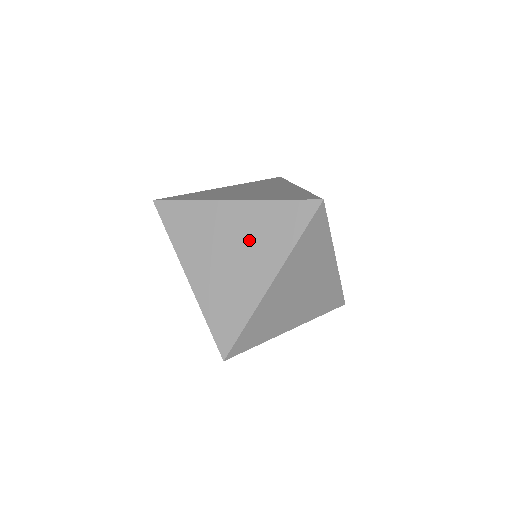
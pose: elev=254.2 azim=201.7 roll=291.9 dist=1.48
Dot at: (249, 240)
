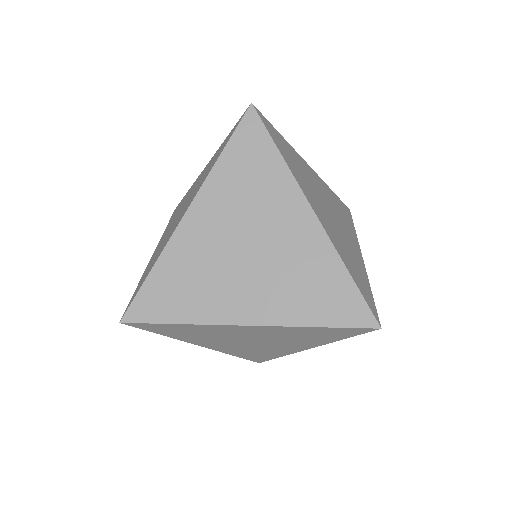
Dot at: (280, 266)
